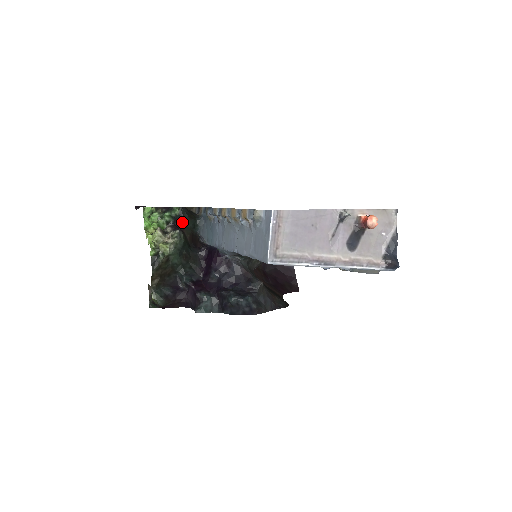
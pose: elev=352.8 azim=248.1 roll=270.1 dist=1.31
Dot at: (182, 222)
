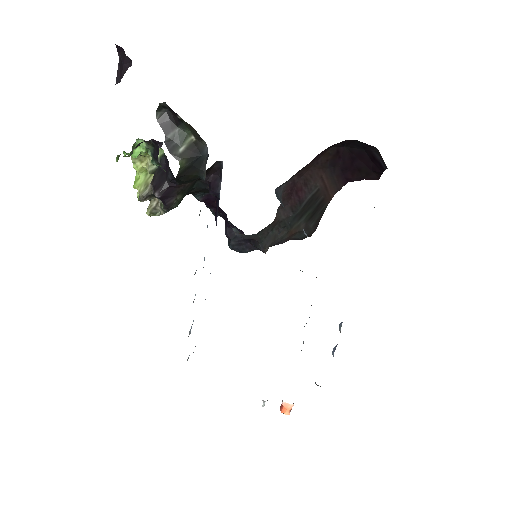
Dot at: (176, 181)
